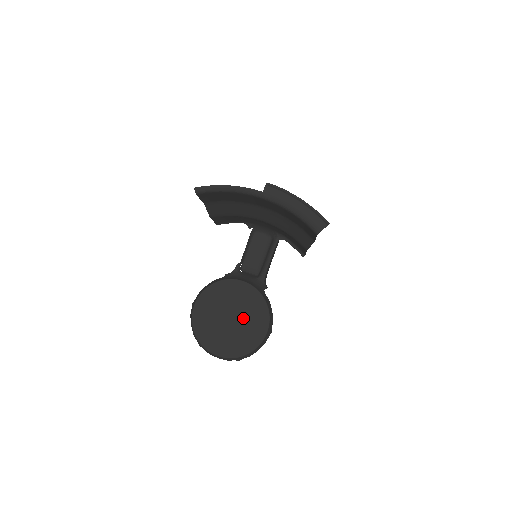
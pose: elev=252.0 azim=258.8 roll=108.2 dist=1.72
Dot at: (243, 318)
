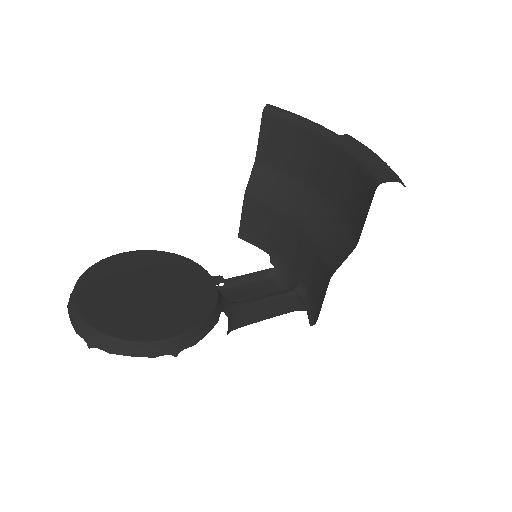
Dot at: (163, 301)
